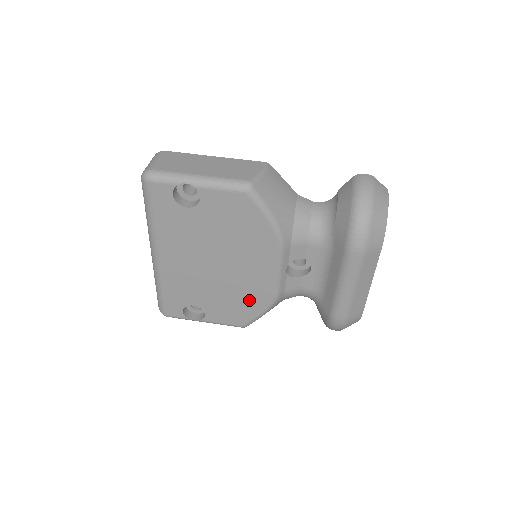
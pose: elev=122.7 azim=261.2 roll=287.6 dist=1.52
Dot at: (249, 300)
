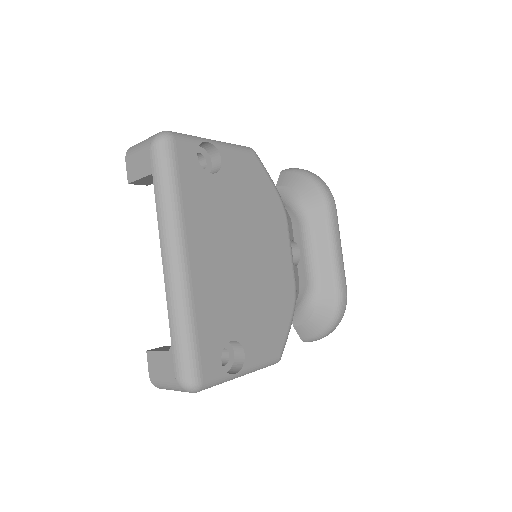
Dot at: (278, 304)
